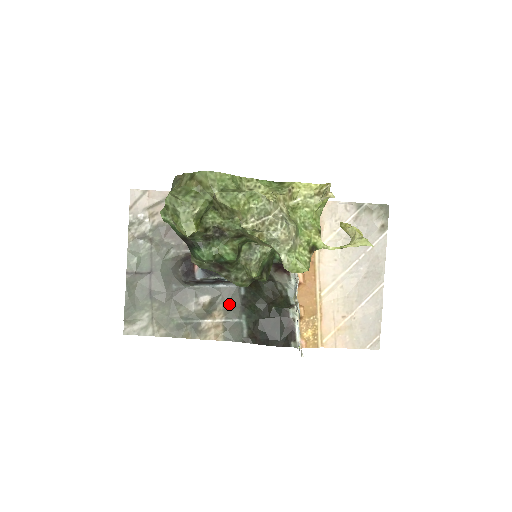
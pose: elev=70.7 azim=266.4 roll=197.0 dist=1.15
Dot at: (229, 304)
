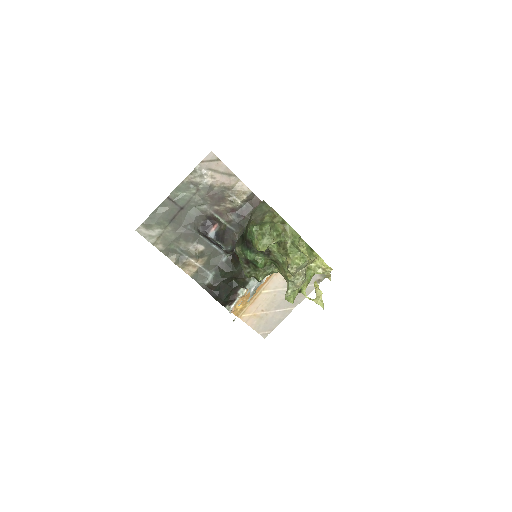
Dot at: (211, 260)
